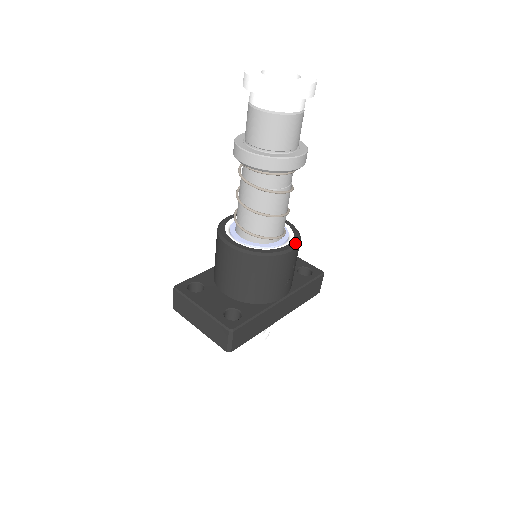
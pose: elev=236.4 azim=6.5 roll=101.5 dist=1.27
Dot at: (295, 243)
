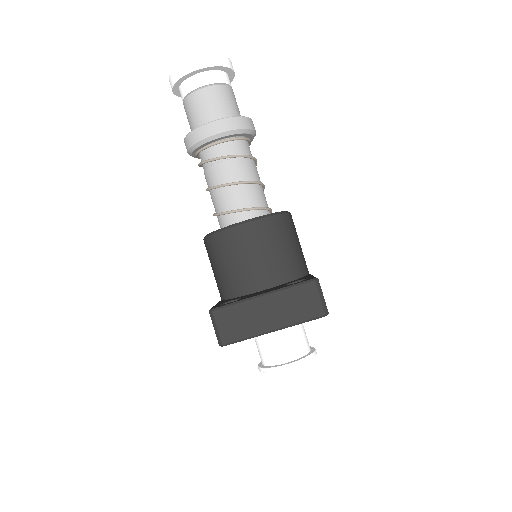
Dot at: occluded
